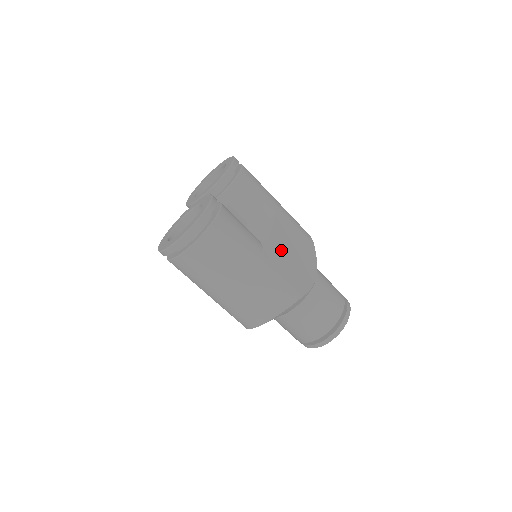
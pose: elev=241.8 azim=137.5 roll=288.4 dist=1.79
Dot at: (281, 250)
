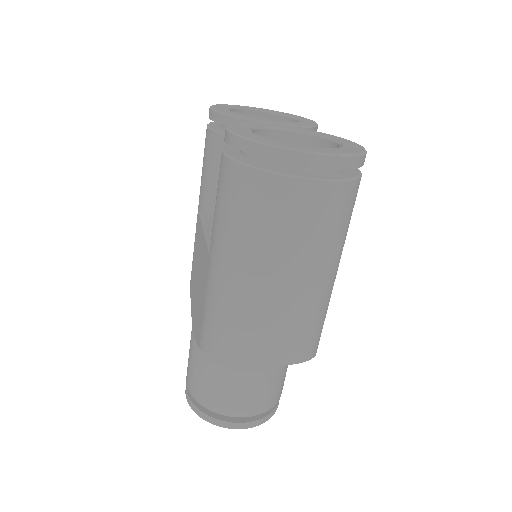
Dot at: occluded
